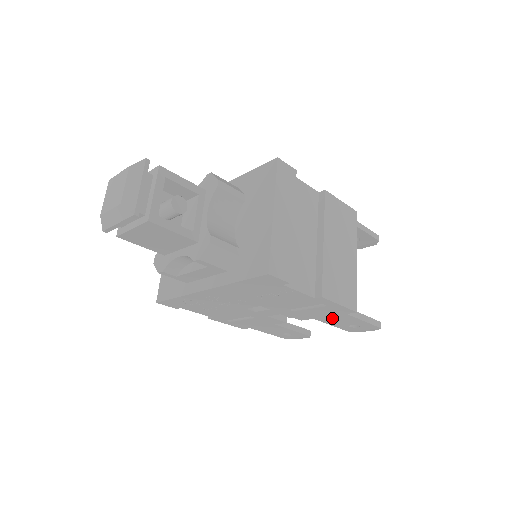
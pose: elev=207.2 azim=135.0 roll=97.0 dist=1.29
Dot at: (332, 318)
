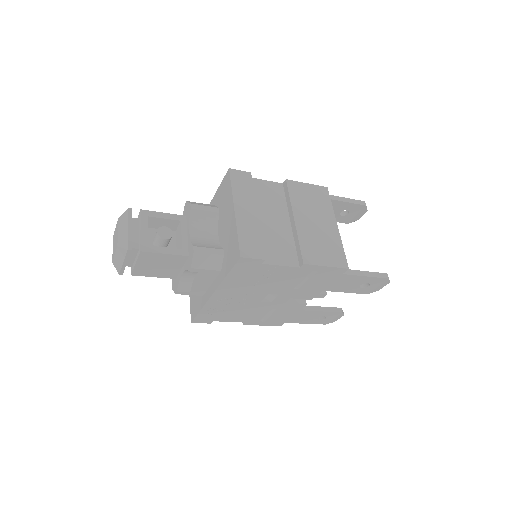
Dot at: (337, 284)
